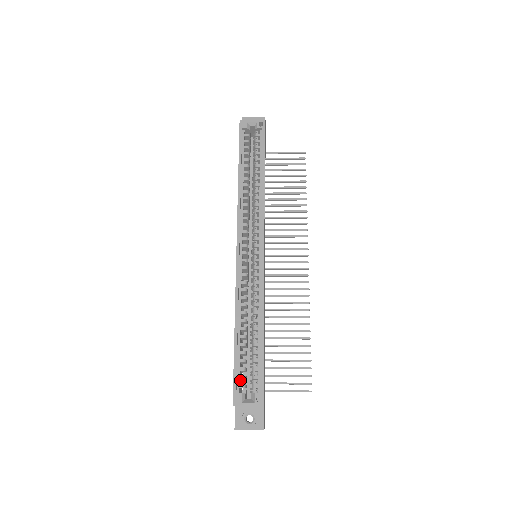
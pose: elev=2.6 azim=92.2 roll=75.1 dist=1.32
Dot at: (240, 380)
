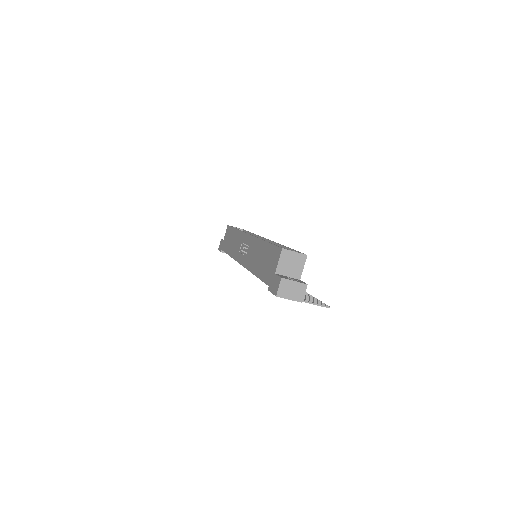
Dot at: occluded
